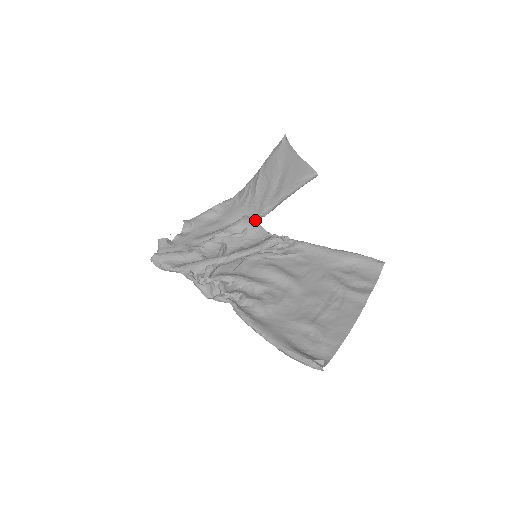
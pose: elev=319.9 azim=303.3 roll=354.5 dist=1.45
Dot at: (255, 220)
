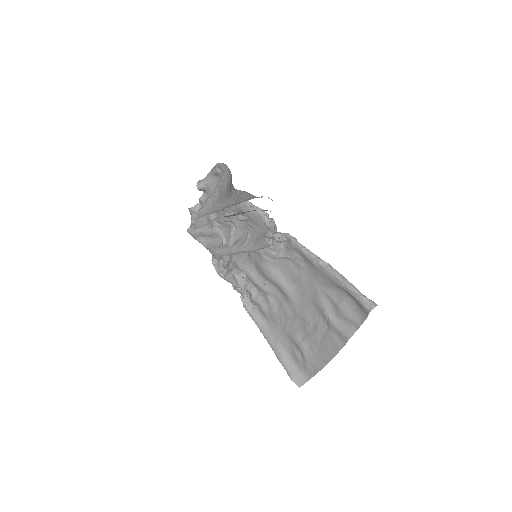
Dot at: (250, 205)
